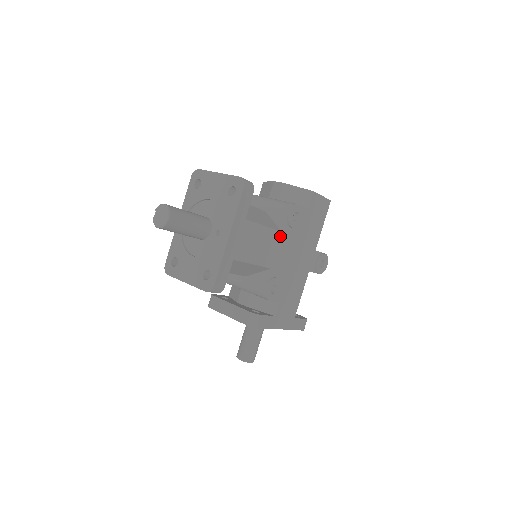
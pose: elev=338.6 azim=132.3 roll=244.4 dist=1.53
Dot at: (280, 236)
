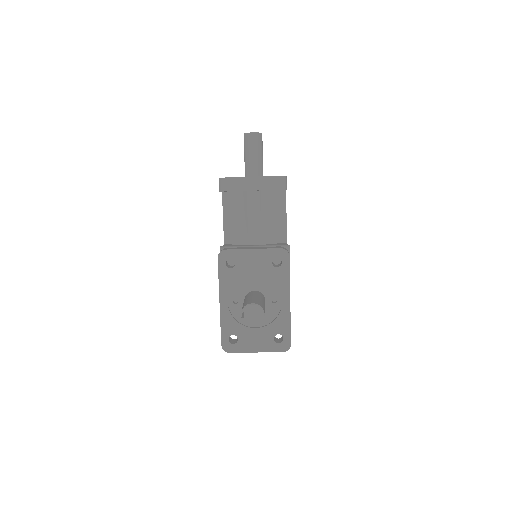
Dot at: occluded
